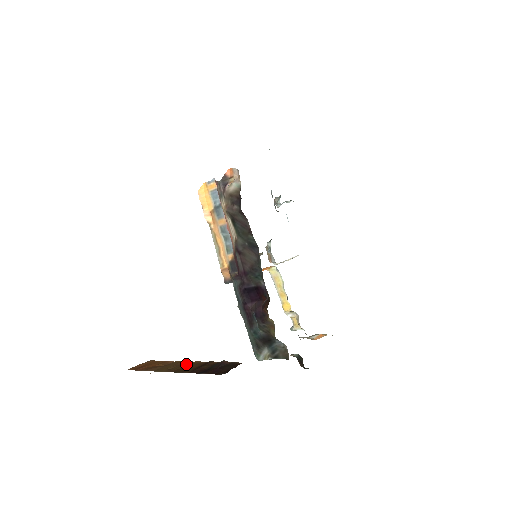
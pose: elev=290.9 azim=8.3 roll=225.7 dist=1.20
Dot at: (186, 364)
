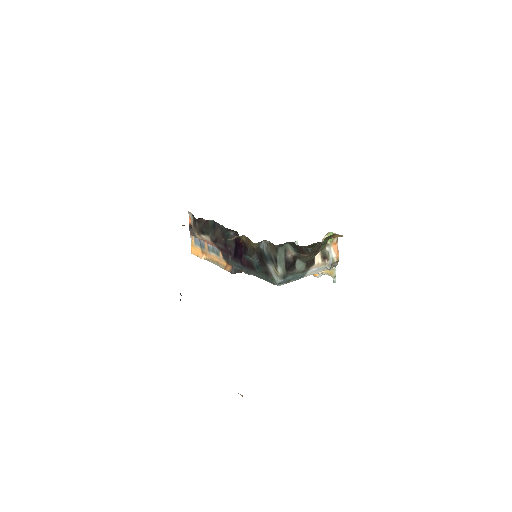
Dot at: occluded
